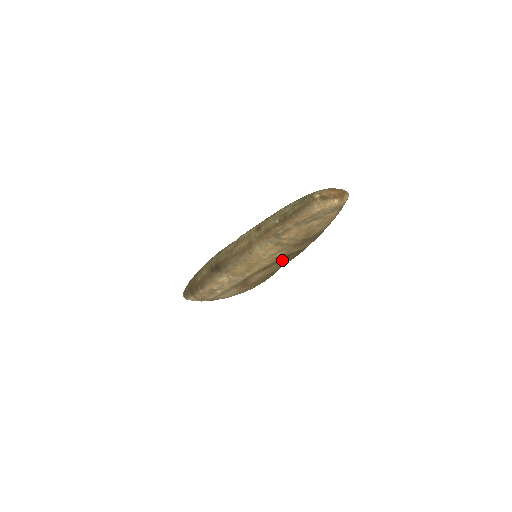
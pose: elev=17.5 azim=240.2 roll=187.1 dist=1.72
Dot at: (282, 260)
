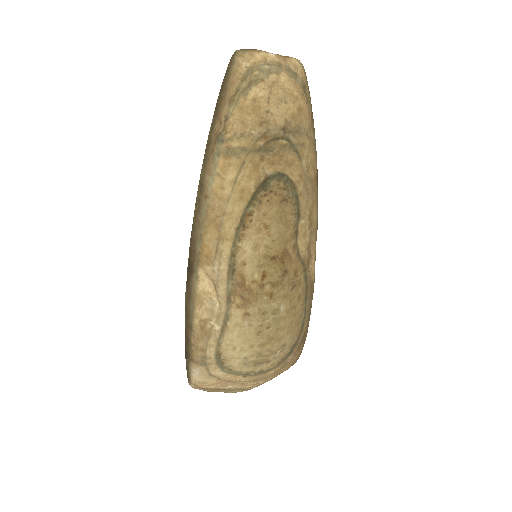
Dot at: (262, 200)
